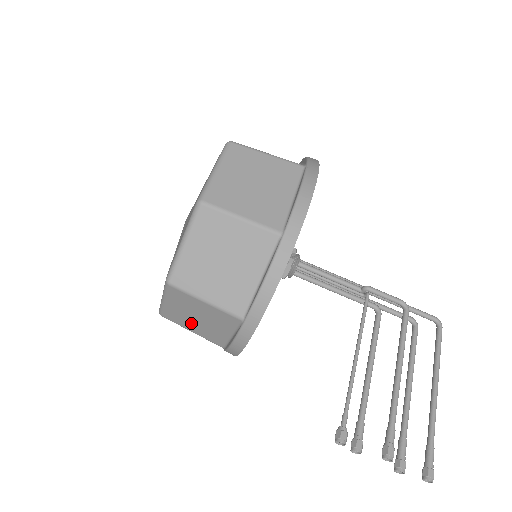
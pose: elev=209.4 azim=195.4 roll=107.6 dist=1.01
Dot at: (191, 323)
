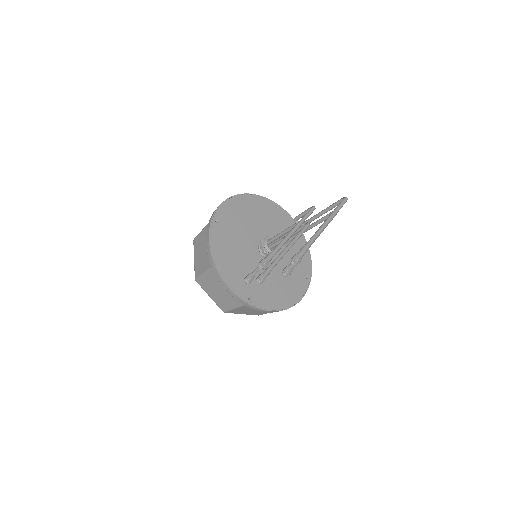
Dot at: (224, 300)
